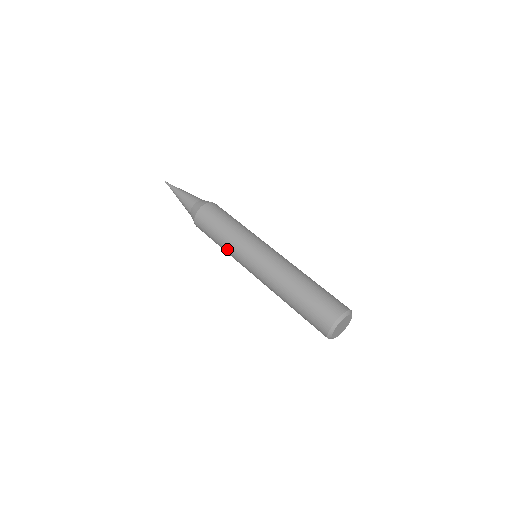
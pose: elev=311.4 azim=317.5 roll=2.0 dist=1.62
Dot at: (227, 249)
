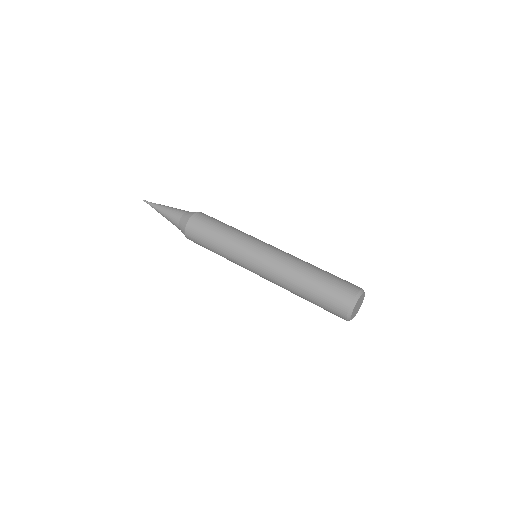
Dot at: (231, 239)
